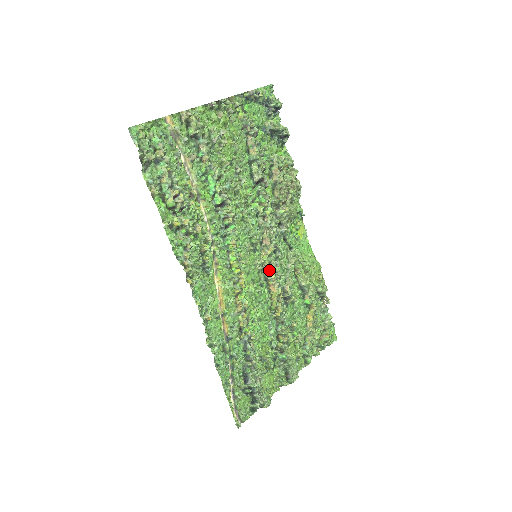
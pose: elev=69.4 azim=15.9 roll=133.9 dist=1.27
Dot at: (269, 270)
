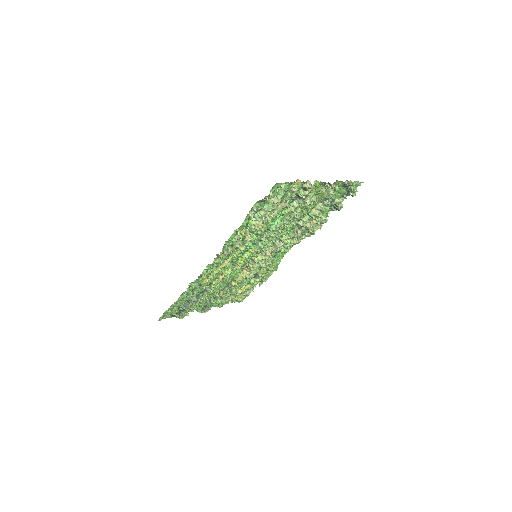
Dot at: (254, 264)
